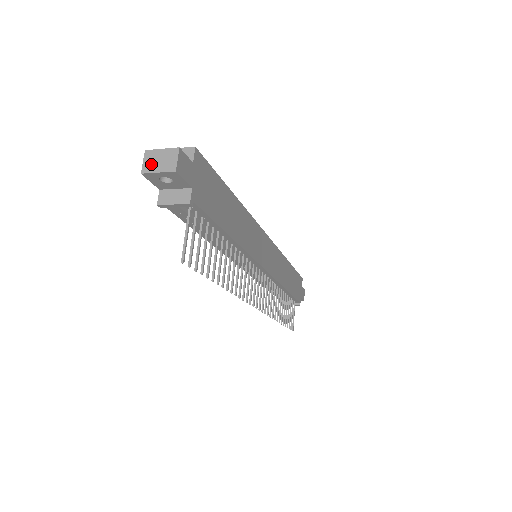
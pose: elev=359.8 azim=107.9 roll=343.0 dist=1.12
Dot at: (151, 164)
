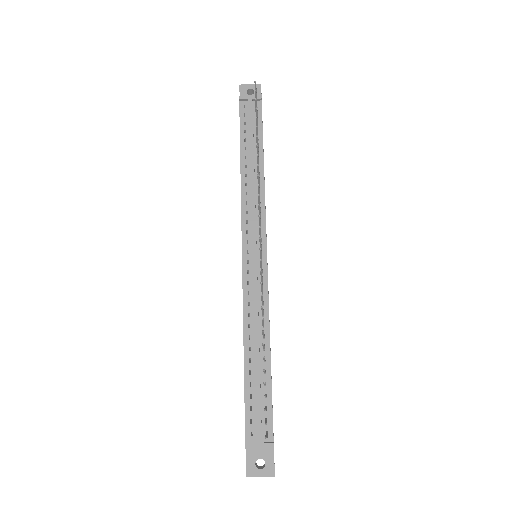
Dot at: (245, 88)
